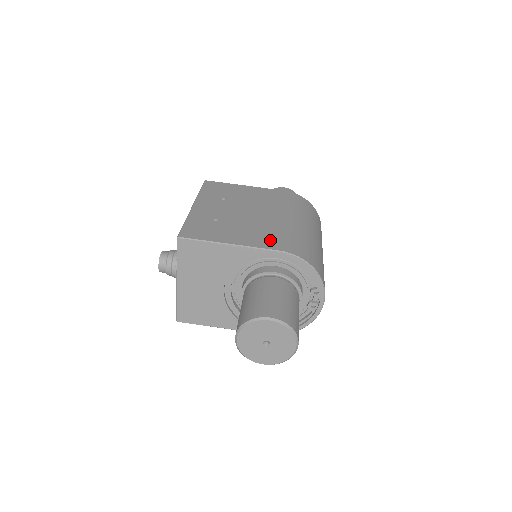
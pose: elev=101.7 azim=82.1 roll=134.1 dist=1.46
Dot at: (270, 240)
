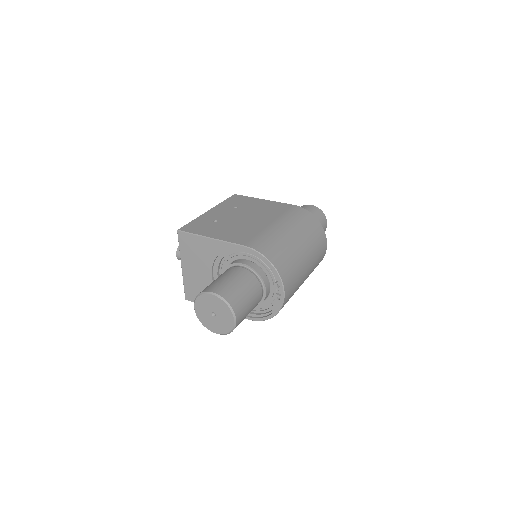
Dot at: (244, 238)
